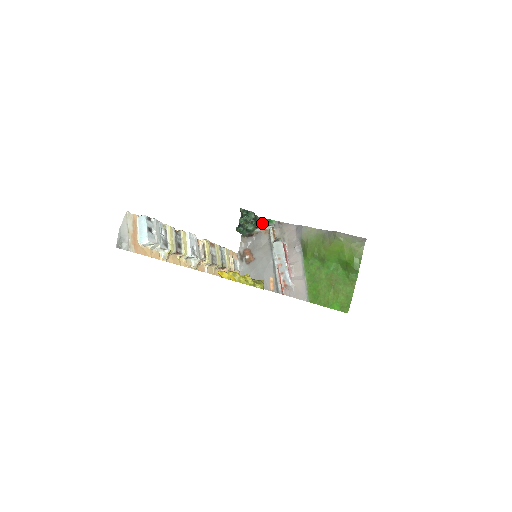
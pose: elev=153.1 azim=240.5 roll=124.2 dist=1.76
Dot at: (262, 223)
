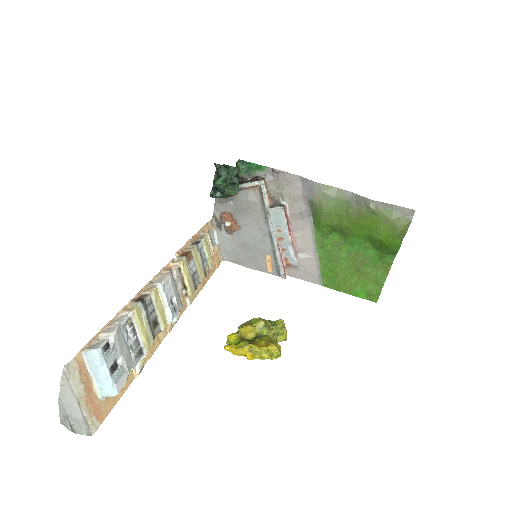
Dot at: (245, 170)
